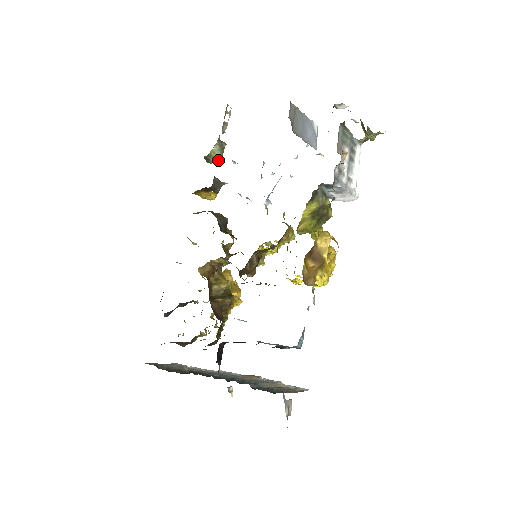
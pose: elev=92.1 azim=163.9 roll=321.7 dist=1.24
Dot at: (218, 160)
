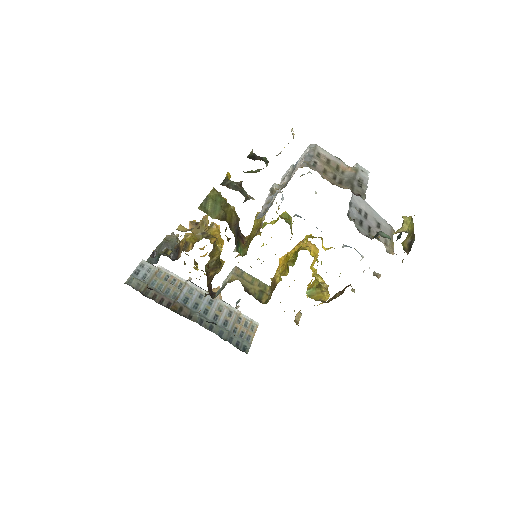
Dot at: occluded
